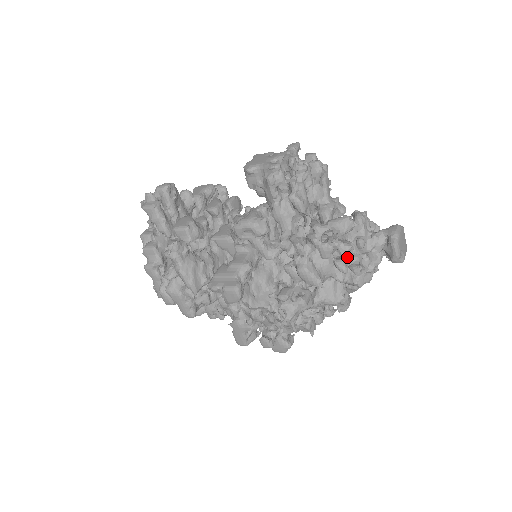
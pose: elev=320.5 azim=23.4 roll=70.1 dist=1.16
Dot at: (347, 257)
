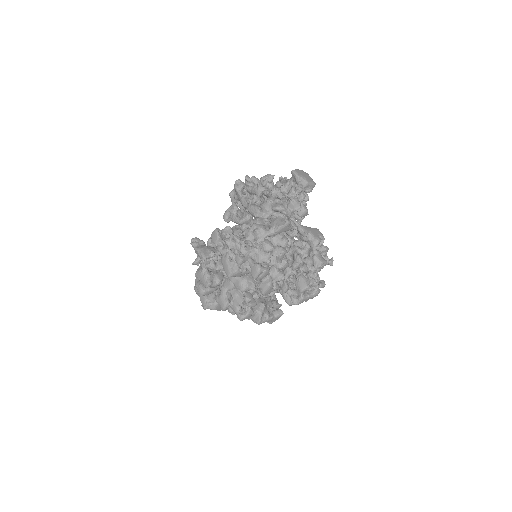
Dot at: (271, 189)
